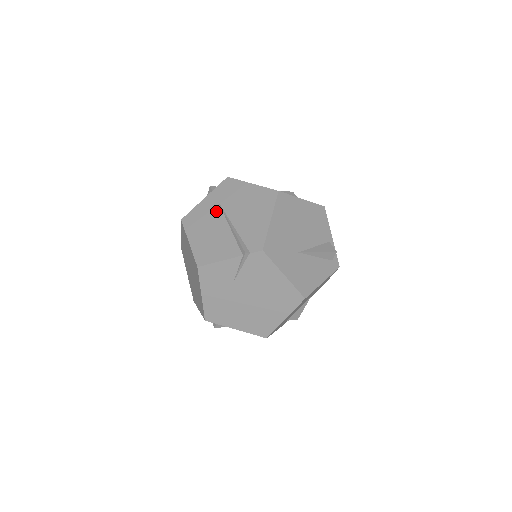
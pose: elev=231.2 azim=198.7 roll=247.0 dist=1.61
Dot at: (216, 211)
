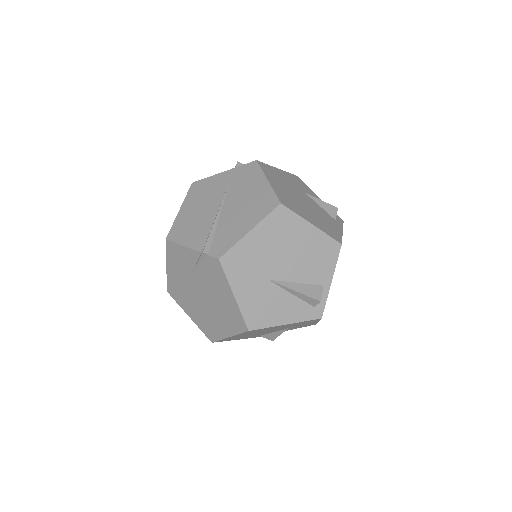
Dot at: (220, 191)
